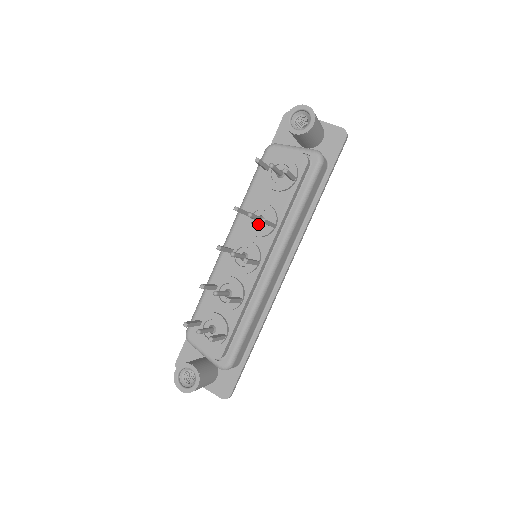
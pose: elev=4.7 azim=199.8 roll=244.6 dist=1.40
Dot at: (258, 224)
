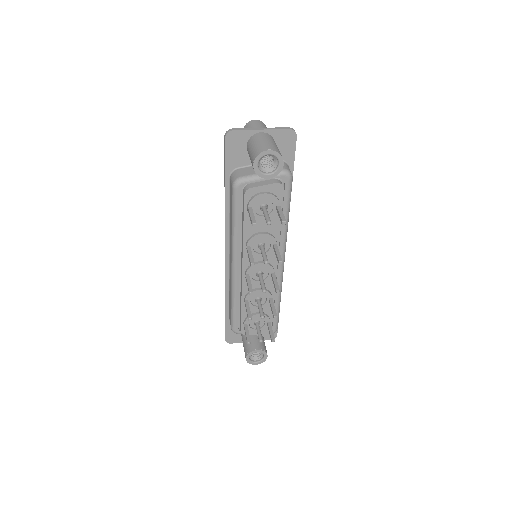
Dot at: occluded
